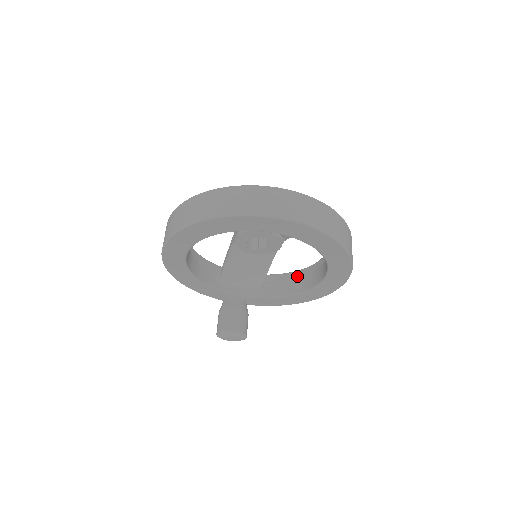
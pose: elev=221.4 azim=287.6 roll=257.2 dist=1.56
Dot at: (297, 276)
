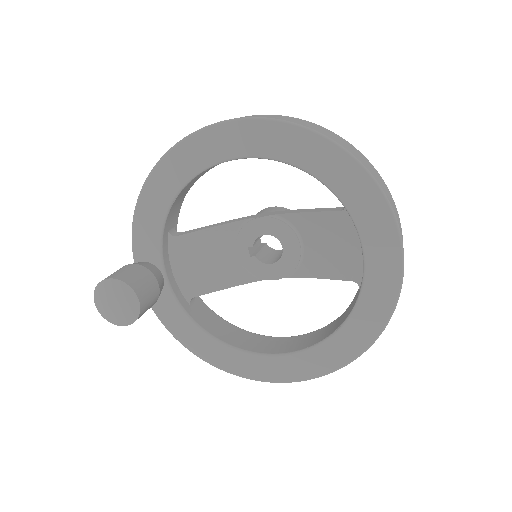
Dot at: (233, 329)
